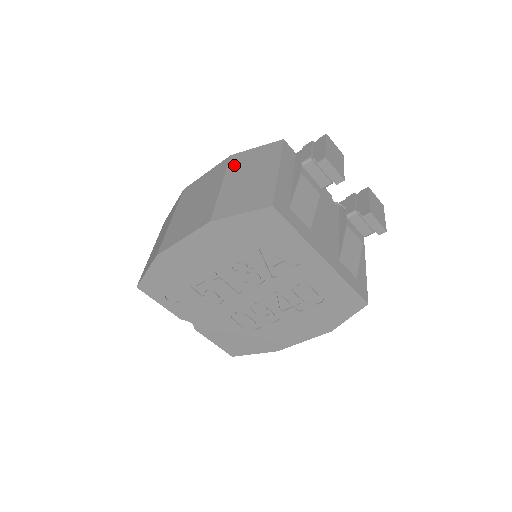
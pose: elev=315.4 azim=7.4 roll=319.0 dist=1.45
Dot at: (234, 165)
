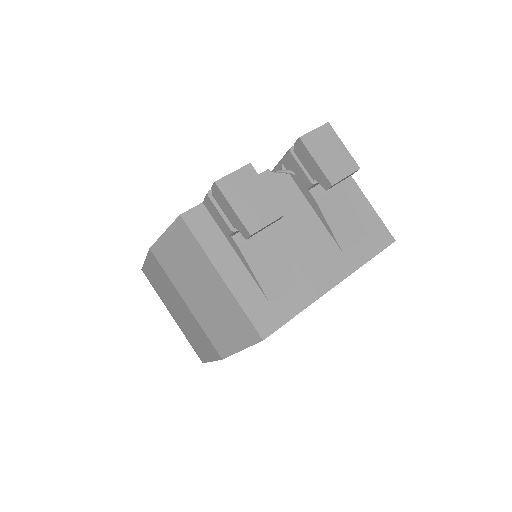
Dot at: (169, 269)
